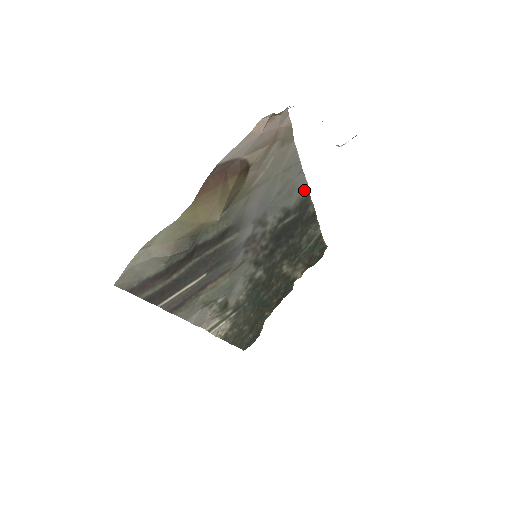
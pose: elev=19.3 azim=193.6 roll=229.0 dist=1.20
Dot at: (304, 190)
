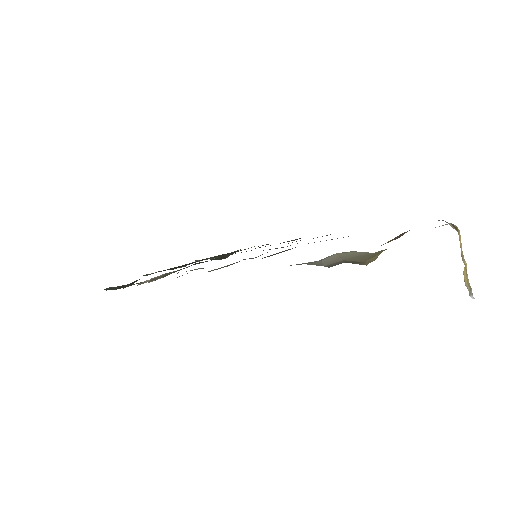
Dot at: occluded
